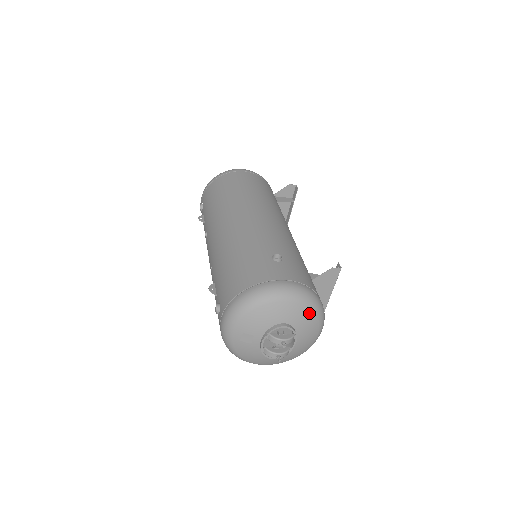
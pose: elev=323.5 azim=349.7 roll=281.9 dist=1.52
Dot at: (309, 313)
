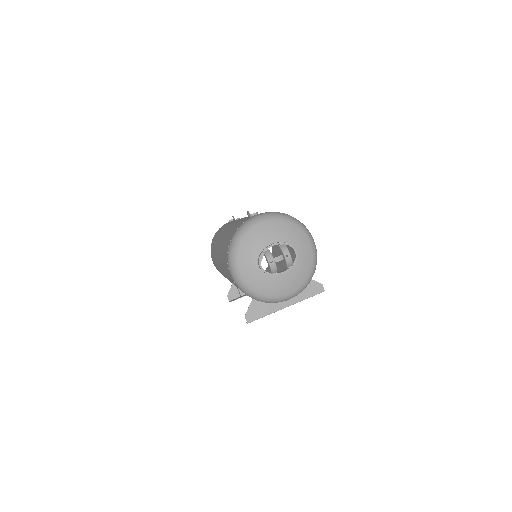
Dot at: (308, 269)
